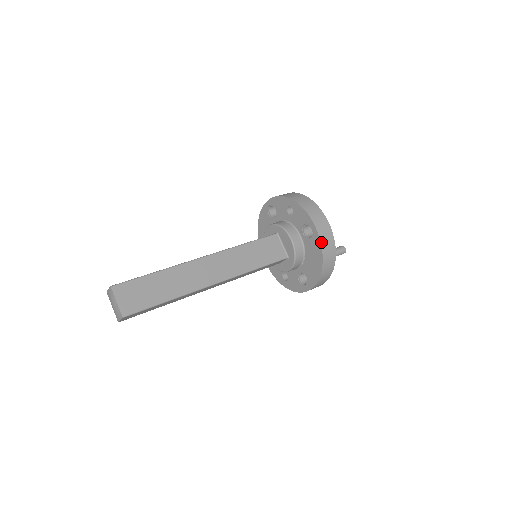
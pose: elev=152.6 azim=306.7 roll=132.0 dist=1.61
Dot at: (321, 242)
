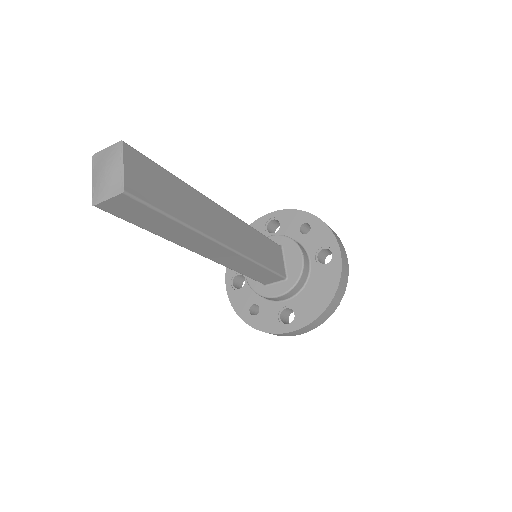
Dot at: (342, 271)
